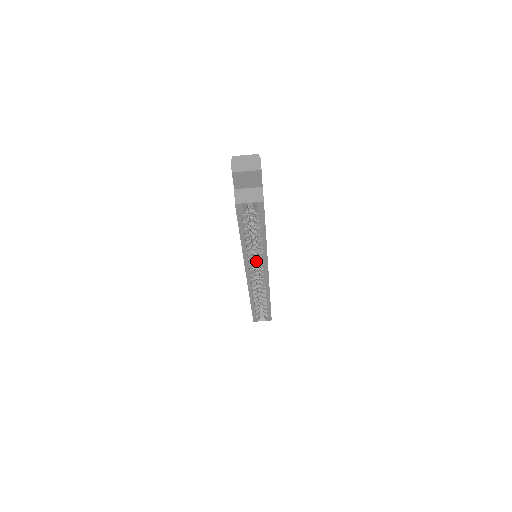
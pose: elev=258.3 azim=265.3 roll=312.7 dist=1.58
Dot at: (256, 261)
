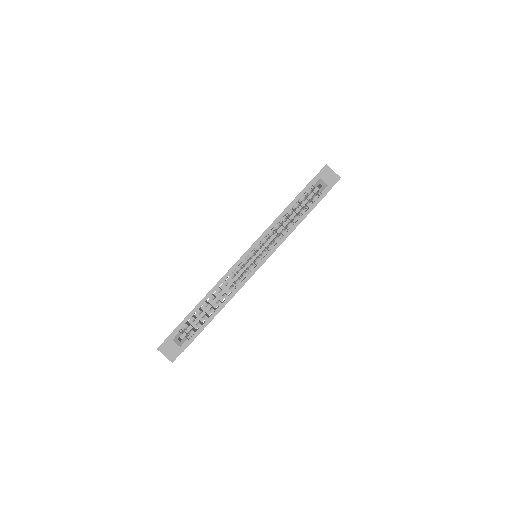
Dot at: (247, 265)
